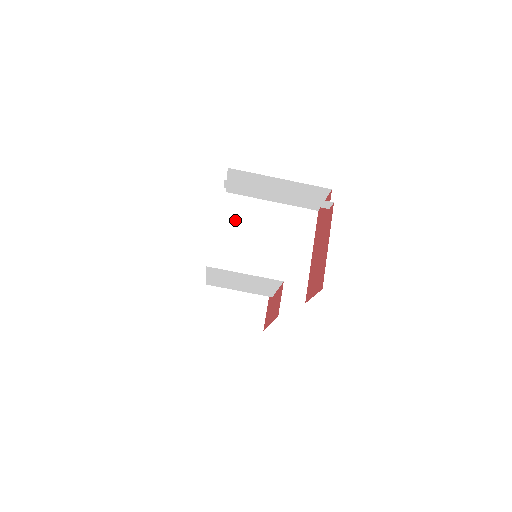
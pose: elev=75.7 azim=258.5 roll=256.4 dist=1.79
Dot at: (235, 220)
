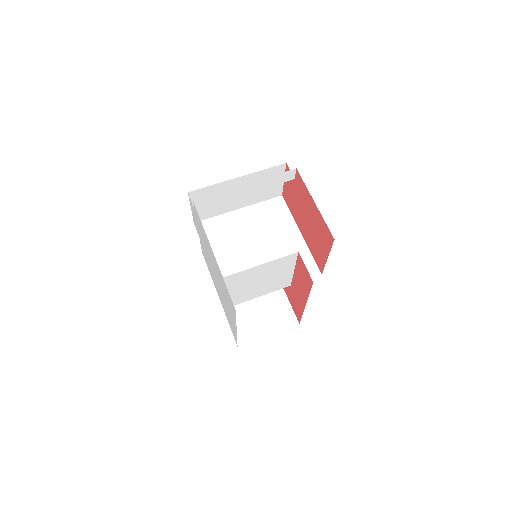
Dot at: (217, 241)
